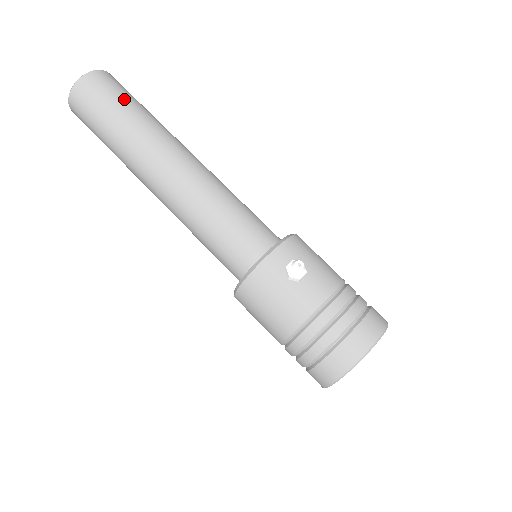
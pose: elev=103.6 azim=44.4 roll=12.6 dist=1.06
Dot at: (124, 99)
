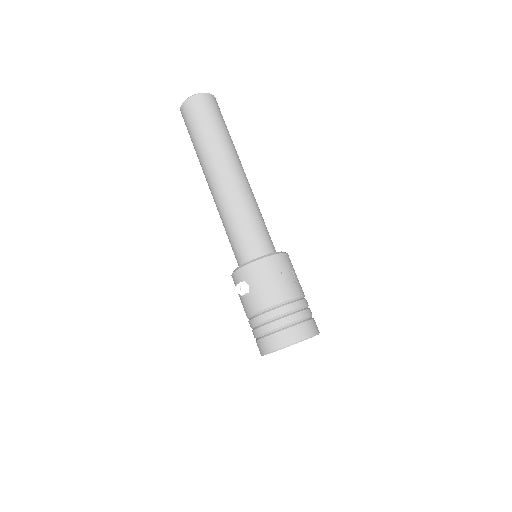
Dot at: (198, 126)
